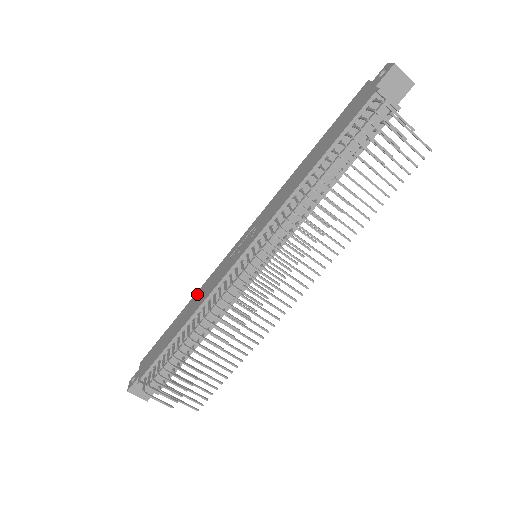
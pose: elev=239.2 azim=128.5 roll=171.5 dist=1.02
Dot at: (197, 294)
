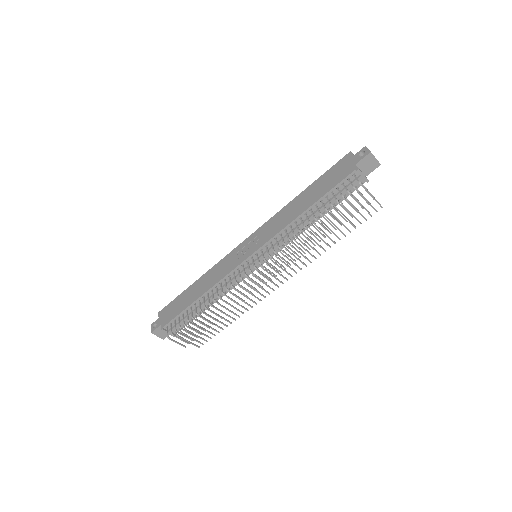
Dot at: (208, 273)
